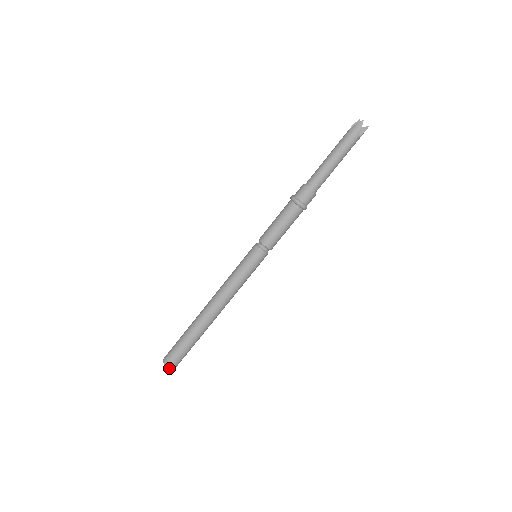
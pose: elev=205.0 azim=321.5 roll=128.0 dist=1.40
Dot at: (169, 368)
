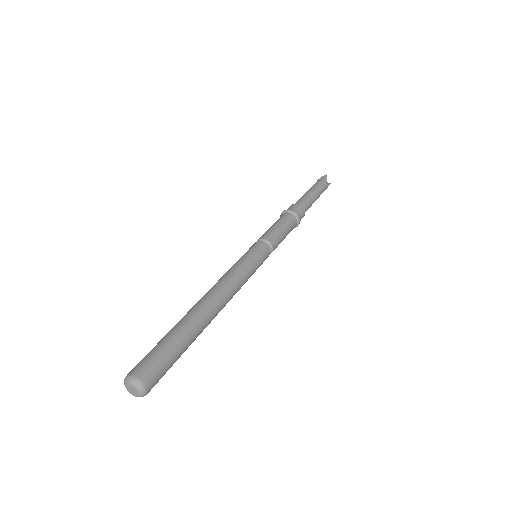
Dot at: (137, 384)
